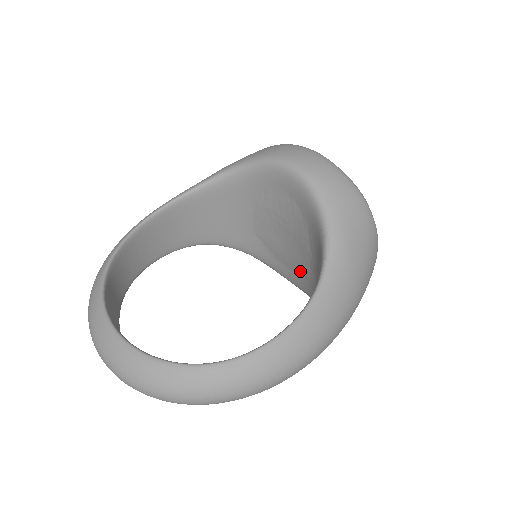
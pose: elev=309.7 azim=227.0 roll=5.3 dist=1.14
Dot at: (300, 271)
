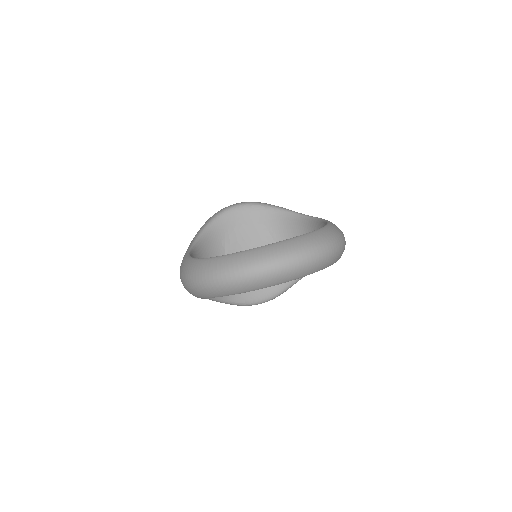
Dot at: occluded
